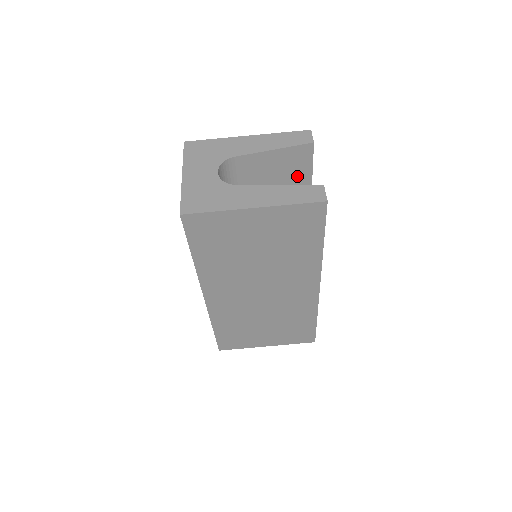
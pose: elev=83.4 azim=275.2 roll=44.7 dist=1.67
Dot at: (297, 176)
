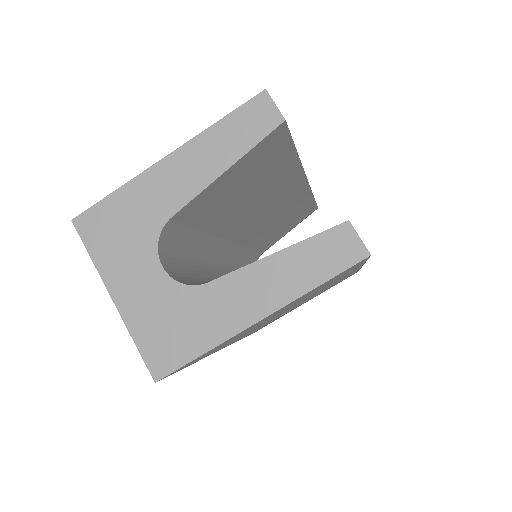
Dot at: (273, 162)
